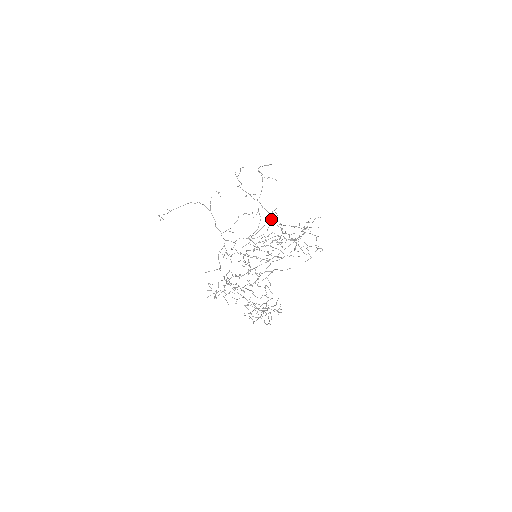
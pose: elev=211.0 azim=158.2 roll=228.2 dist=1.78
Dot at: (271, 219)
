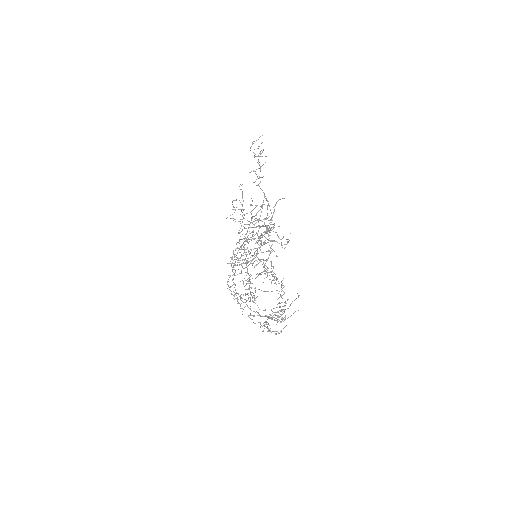
Dot at: occluded
